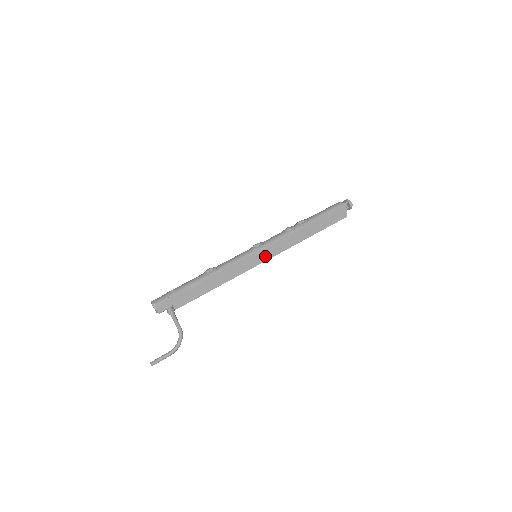
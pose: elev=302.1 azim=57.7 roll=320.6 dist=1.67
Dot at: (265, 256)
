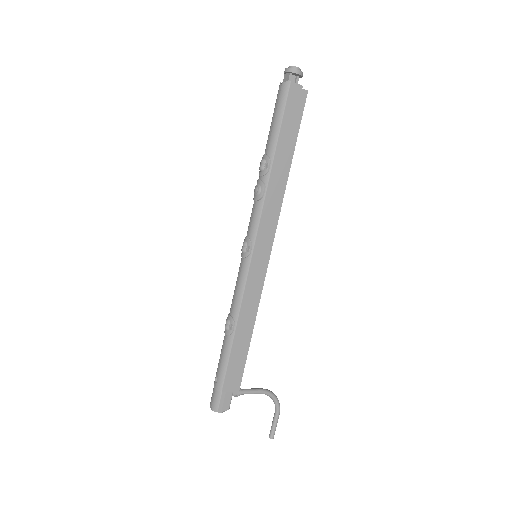
Dot at: (265, 248)
